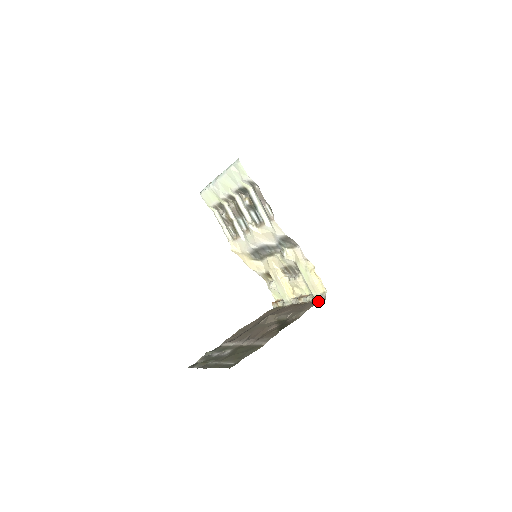
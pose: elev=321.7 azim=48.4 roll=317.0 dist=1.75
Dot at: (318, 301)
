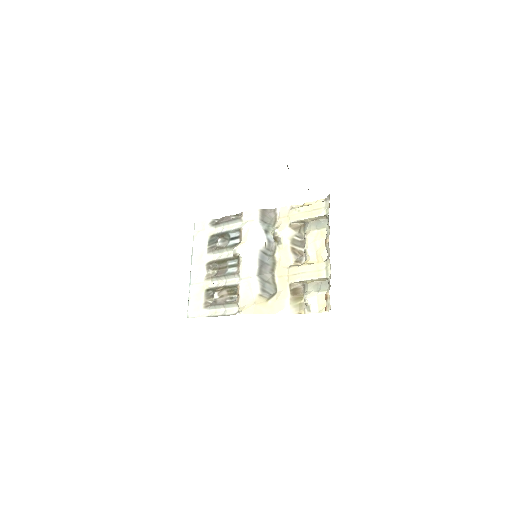
Dot at: occluded
